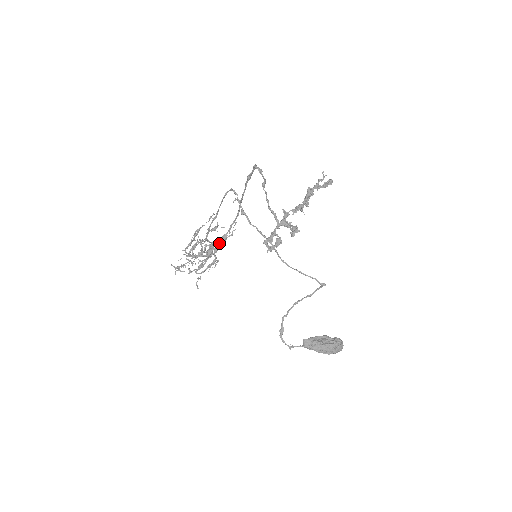
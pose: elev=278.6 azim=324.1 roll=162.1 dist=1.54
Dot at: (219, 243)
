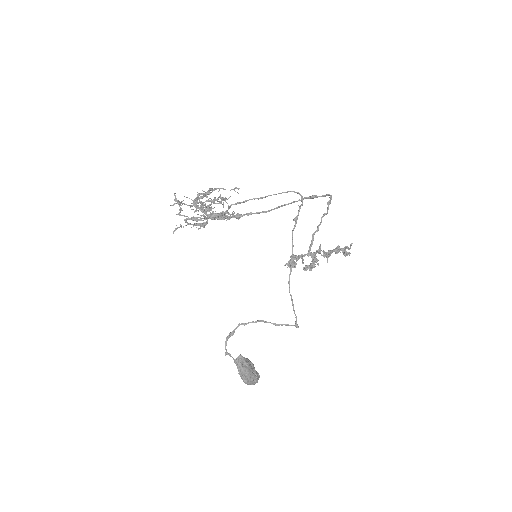
Dot at: (230, 216)
